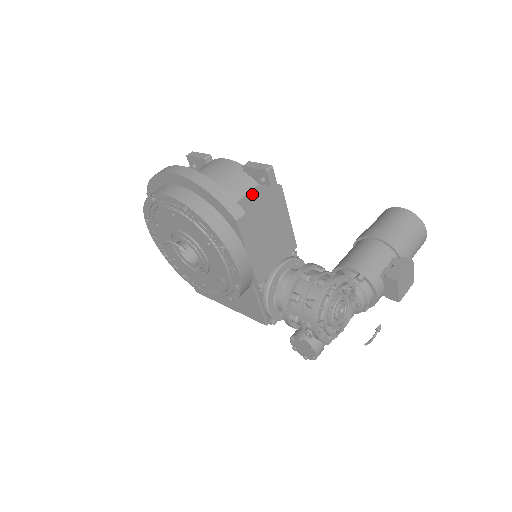
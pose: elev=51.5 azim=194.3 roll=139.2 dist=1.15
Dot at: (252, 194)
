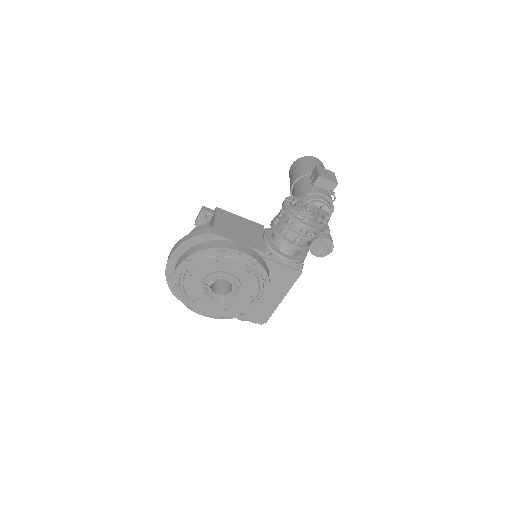
Dot at: (210, 225)
